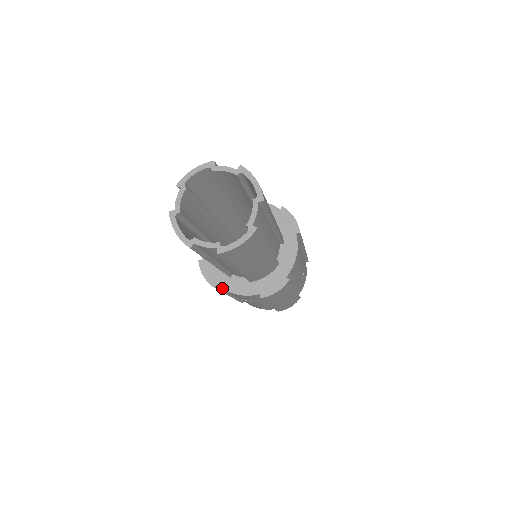
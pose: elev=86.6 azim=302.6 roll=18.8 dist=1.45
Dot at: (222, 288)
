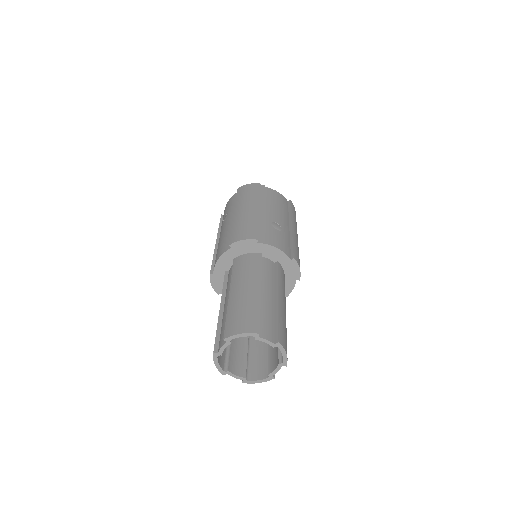
Dot at: occluded
